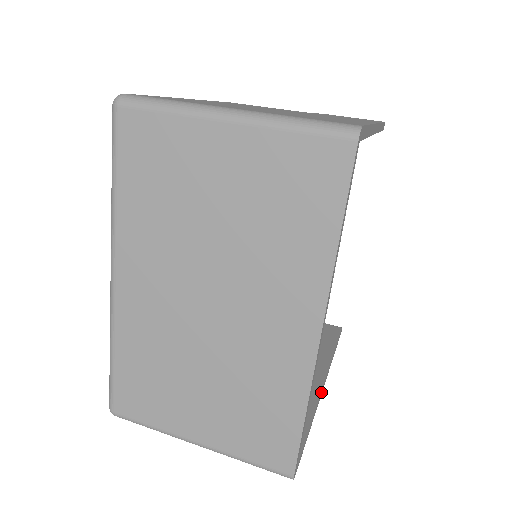
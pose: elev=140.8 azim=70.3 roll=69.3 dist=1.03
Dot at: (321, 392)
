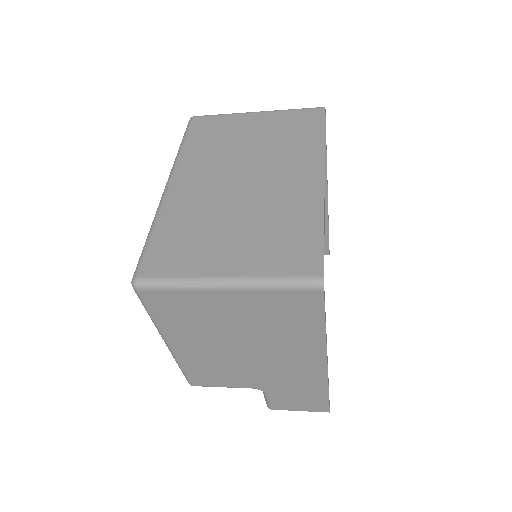
Dot at: occluded
